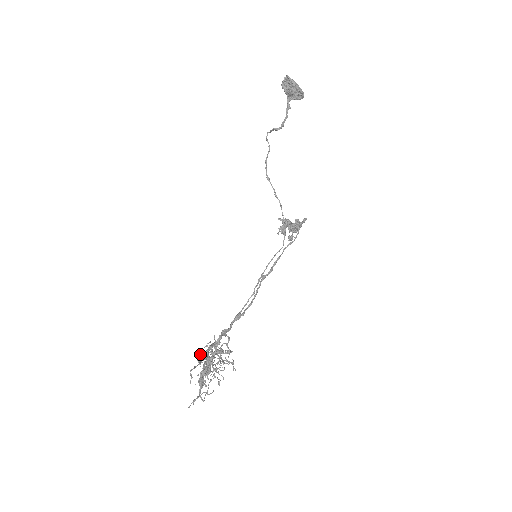
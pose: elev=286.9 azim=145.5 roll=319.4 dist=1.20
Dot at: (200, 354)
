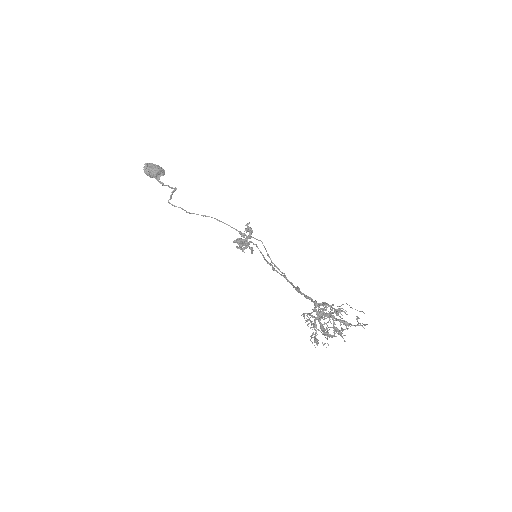
Dot at: (320, 308)
